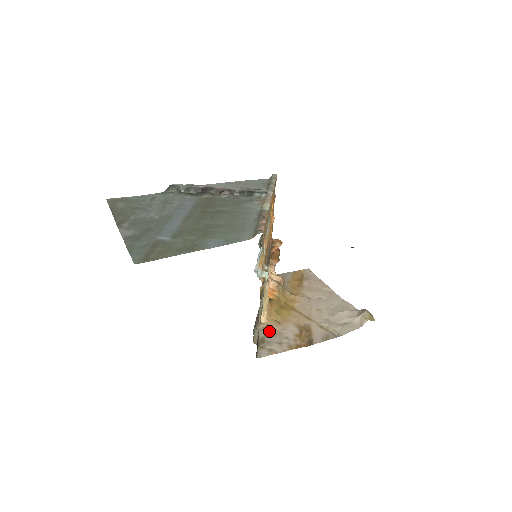
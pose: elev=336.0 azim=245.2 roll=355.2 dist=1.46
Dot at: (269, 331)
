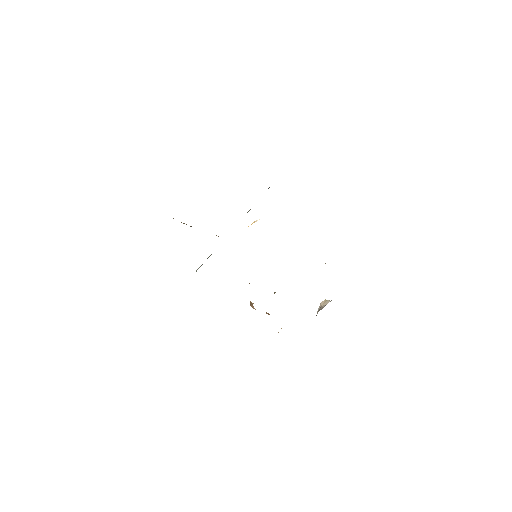
Dot at: occluded
